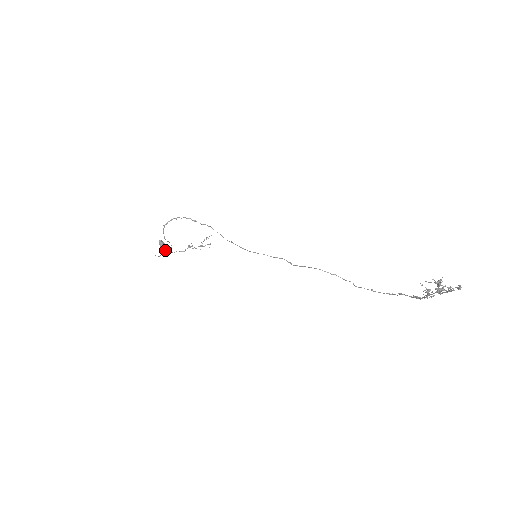
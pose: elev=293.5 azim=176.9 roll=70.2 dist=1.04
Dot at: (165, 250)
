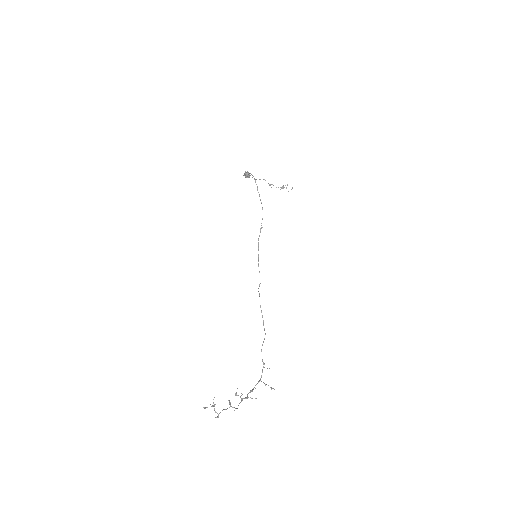
Dot at: (253, 176)
